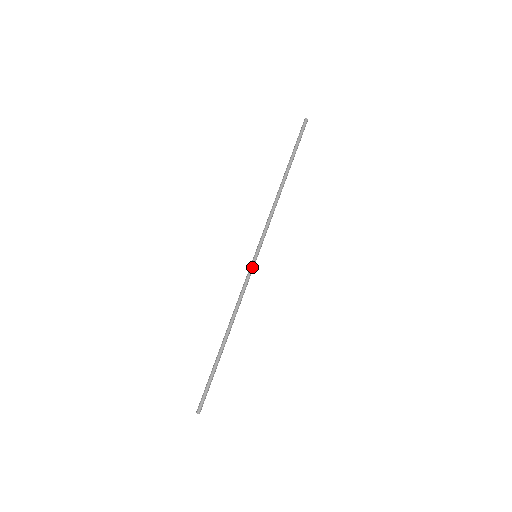
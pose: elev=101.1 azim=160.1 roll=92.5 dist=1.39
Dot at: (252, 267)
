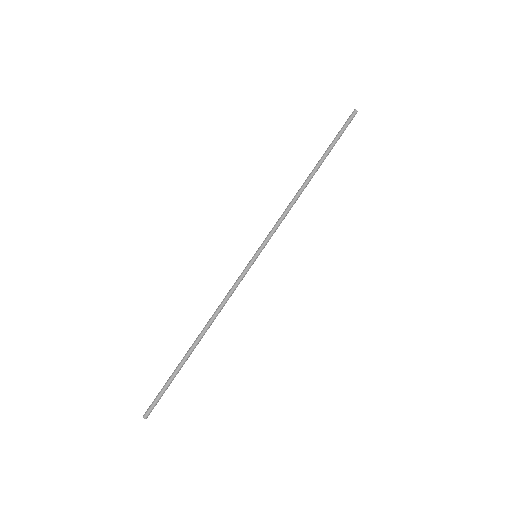
Dot at: (247, 267)
